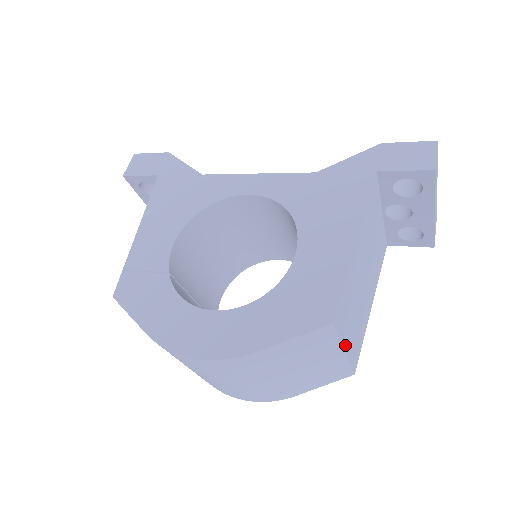
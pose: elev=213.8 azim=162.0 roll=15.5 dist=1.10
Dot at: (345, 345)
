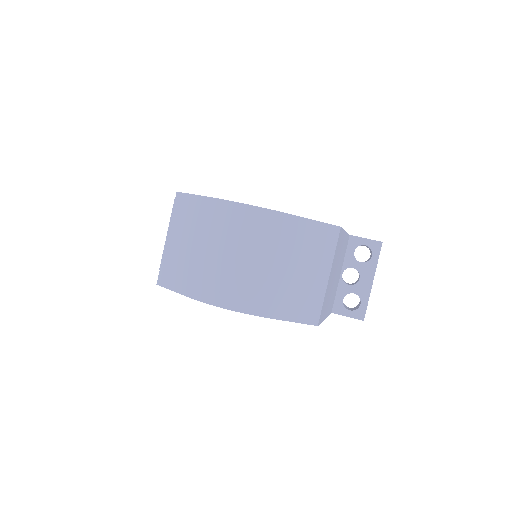
Dot at: (331, 271)
